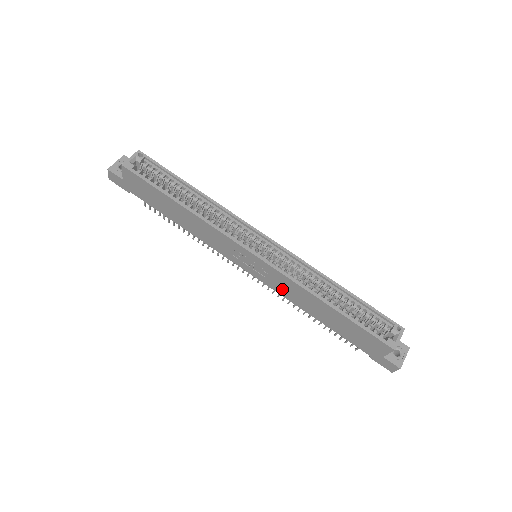
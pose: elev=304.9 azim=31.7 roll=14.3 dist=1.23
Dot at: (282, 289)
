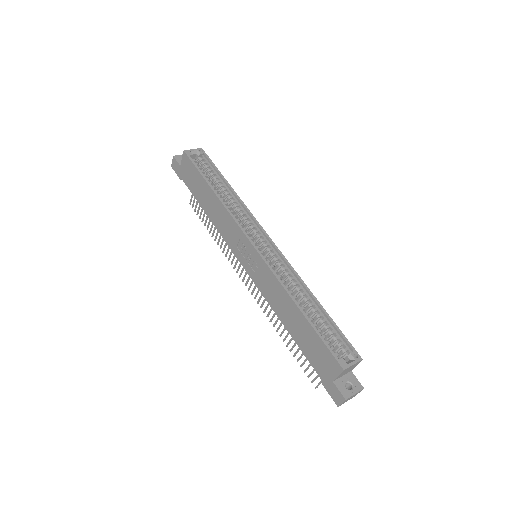
Dot at: (265, 288)
